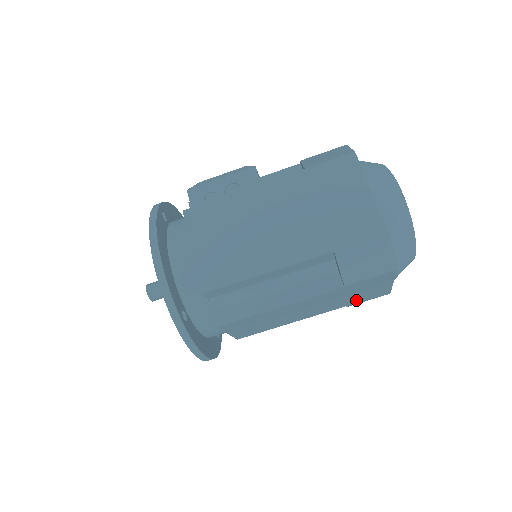
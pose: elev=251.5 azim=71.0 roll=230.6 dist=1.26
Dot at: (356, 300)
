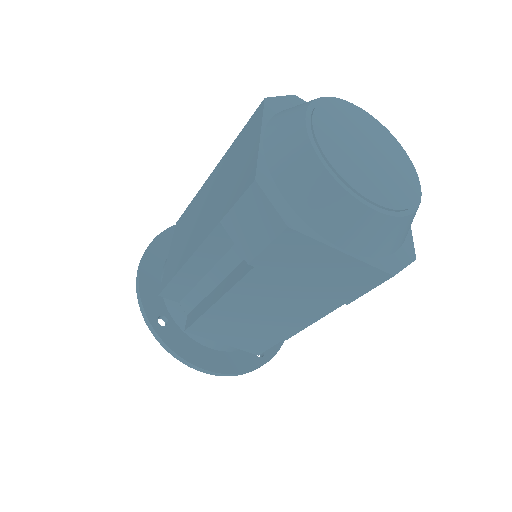
Dot at: (339, 291)
